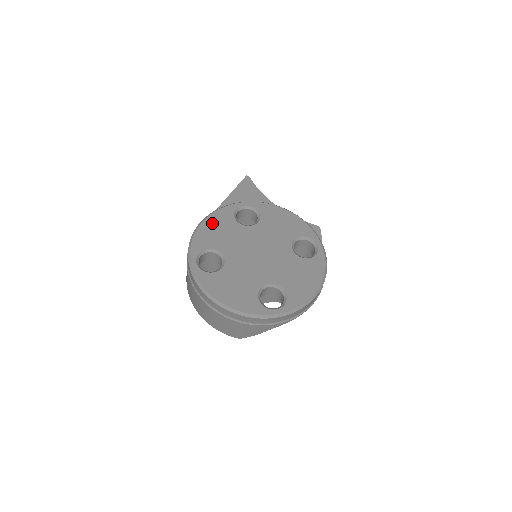
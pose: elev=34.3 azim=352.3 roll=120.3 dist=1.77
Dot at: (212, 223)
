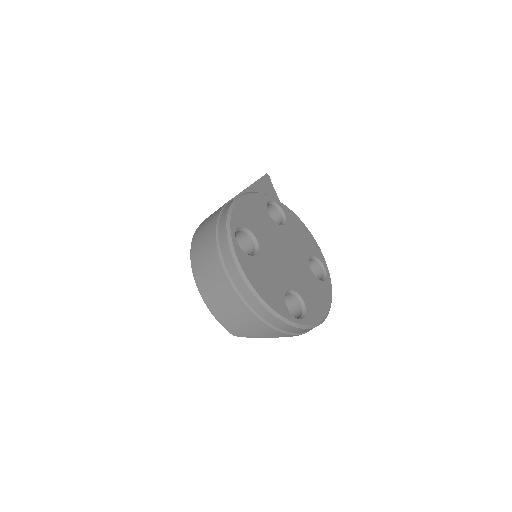
Dot at: (249, 203)
